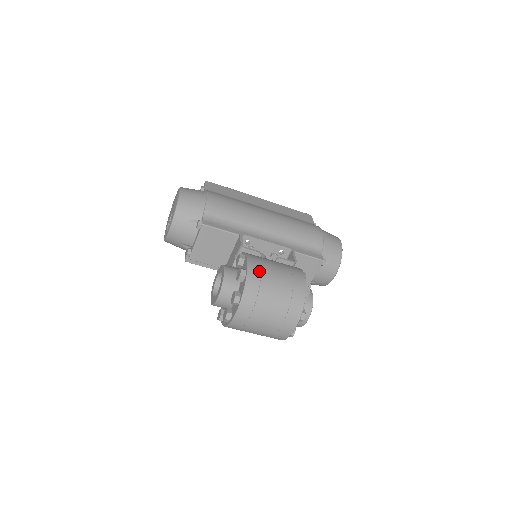
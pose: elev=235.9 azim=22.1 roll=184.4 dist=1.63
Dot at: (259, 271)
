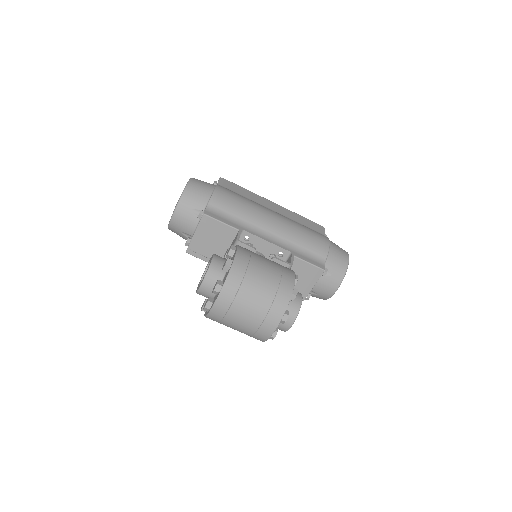
Dot at: (246, 263)
